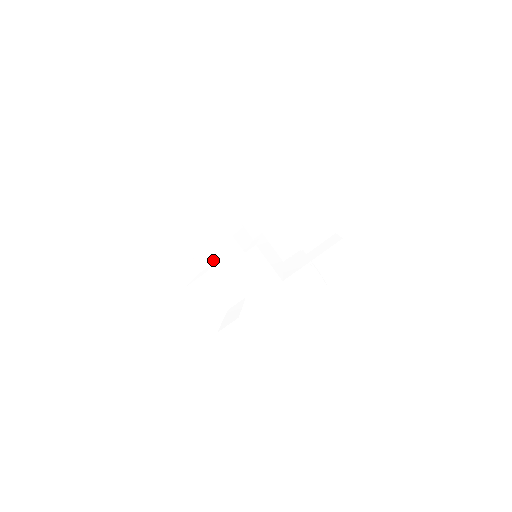
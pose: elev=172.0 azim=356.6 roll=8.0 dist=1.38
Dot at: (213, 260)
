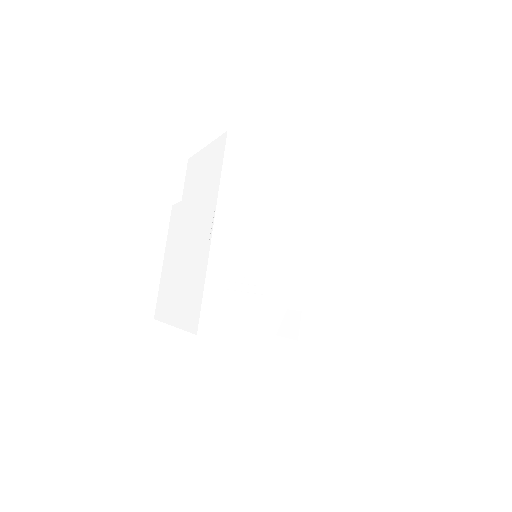
Dot at: (265, 277)
